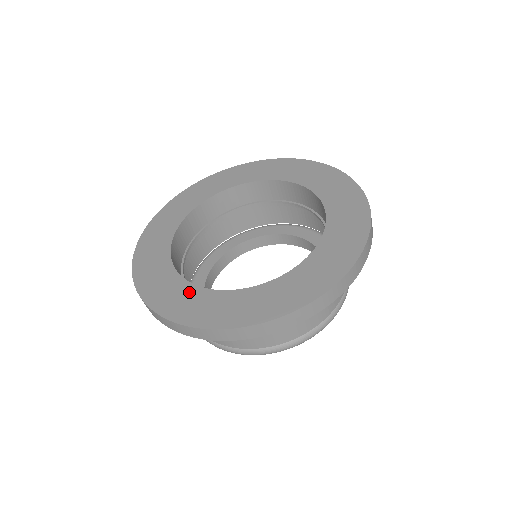
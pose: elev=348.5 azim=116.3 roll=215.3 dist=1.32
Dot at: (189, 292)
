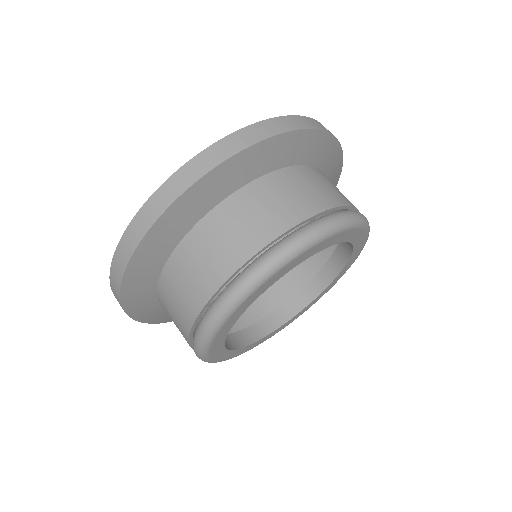
Dot at: occluded
